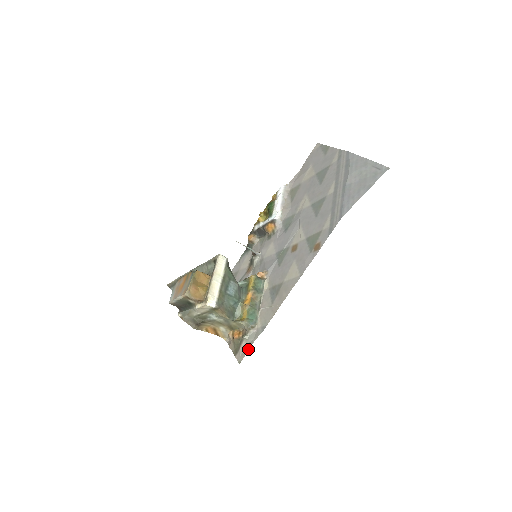
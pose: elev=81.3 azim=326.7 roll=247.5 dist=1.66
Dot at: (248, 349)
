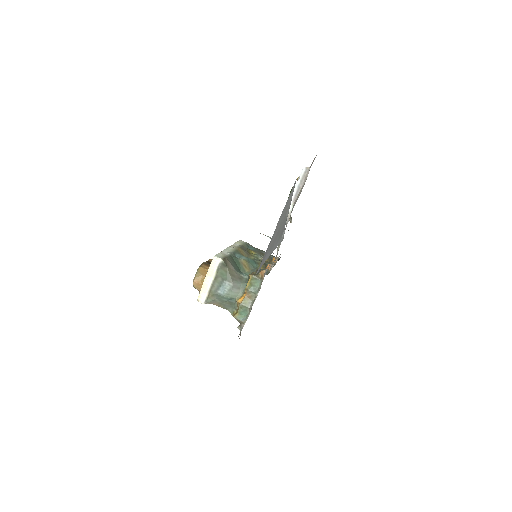
Dot at: occluded
